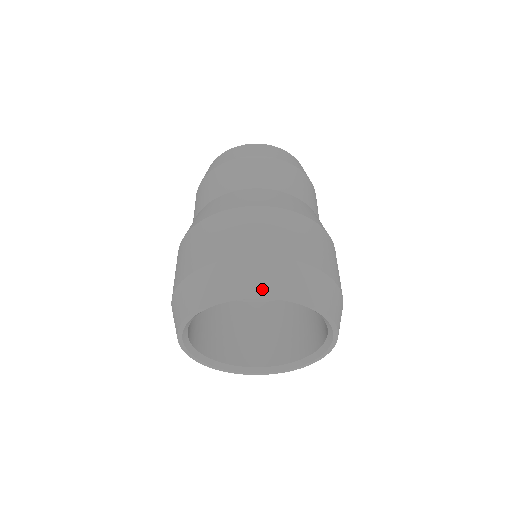
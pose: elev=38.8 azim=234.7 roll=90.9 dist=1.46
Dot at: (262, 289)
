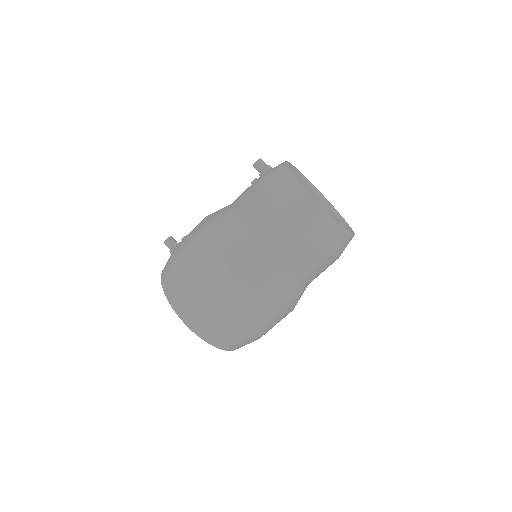
Dot at: (231, 349)
